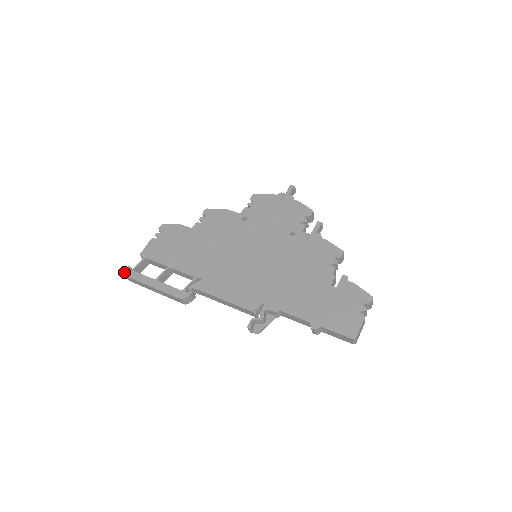
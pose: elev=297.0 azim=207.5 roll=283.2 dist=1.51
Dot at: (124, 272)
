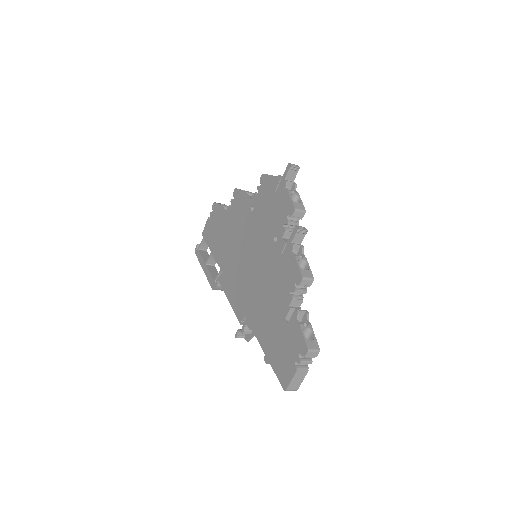
Dot at: (195, 249)
